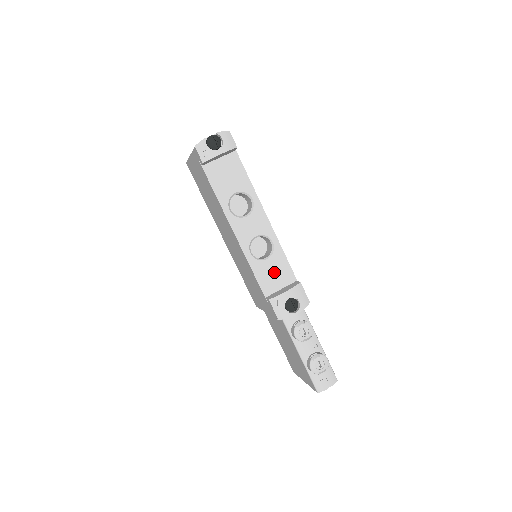
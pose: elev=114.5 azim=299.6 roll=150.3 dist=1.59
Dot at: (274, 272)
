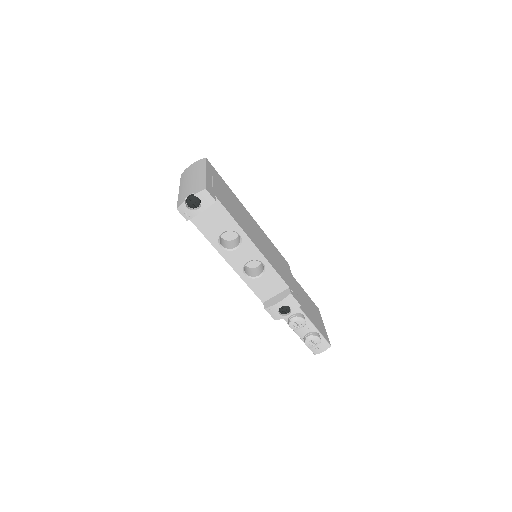
Dot at: (268, 285)
